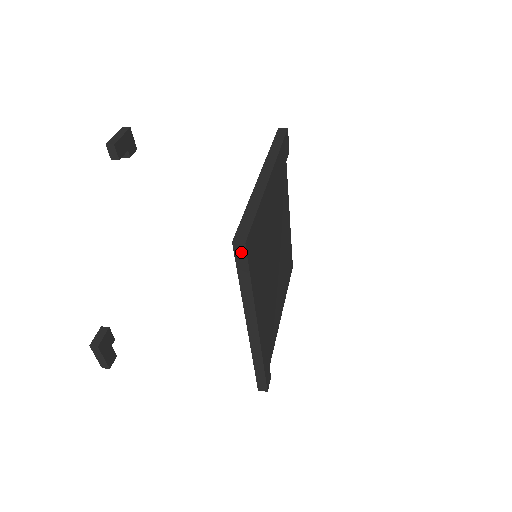
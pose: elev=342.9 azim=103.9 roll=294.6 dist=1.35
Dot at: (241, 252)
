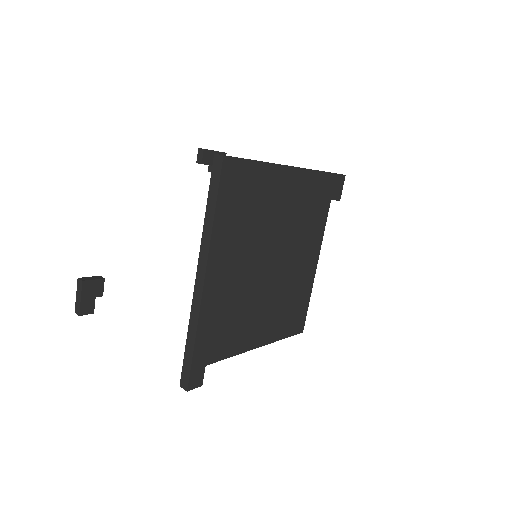
Dot at: (218, 167)
